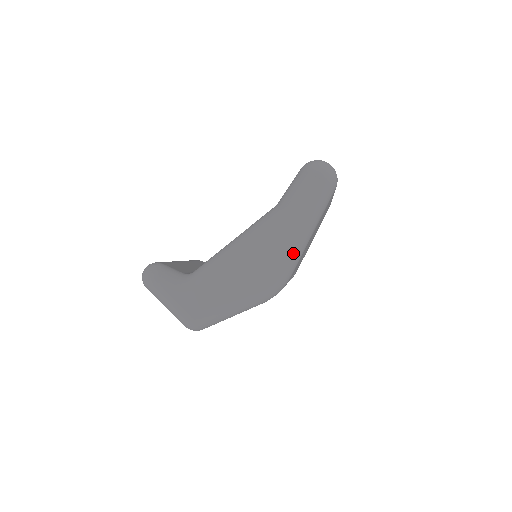
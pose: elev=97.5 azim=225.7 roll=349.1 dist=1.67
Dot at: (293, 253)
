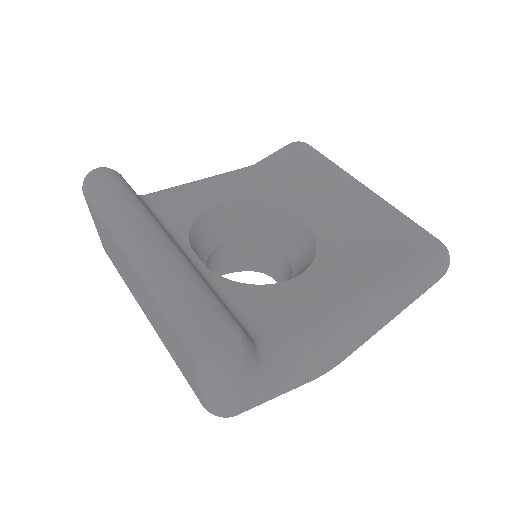
Dot at: occluded
